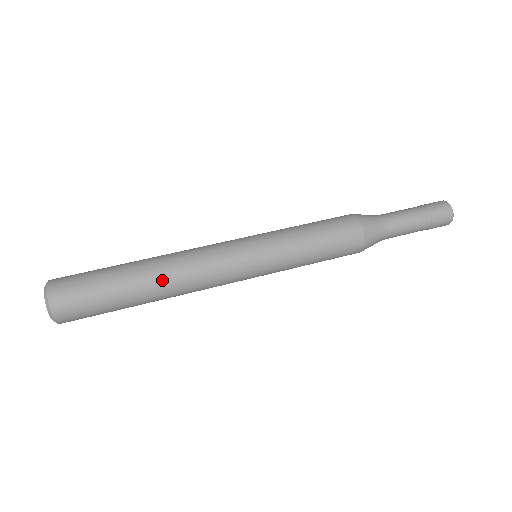
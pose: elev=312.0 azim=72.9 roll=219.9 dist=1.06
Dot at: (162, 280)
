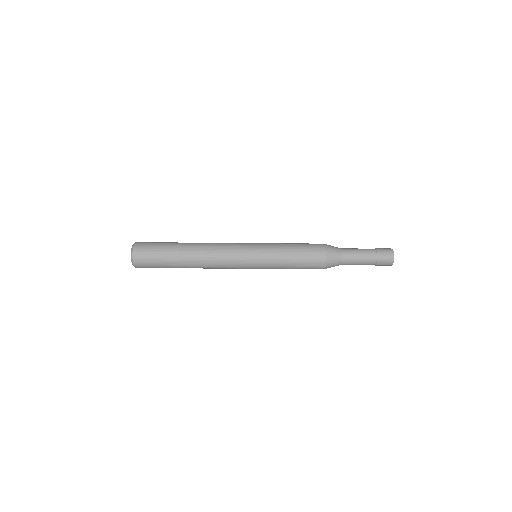
Dot at: (195, 257)
